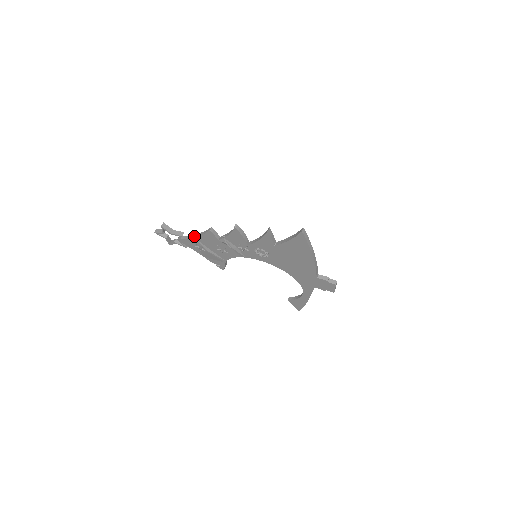
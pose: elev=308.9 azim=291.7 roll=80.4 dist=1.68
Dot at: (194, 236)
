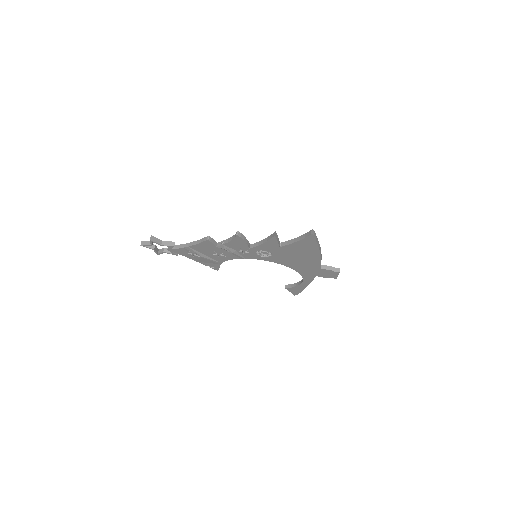
Dot at: (187, 245)
